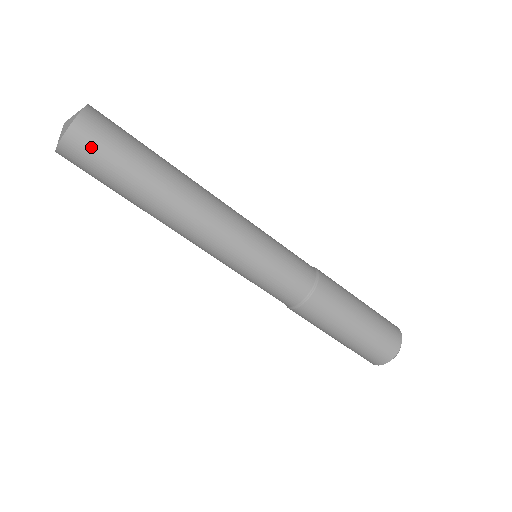
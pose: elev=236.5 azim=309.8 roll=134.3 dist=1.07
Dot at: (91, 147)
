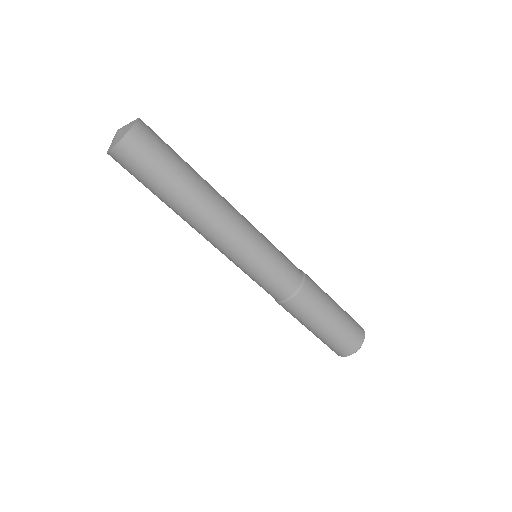
Dot at: (151, 140)
